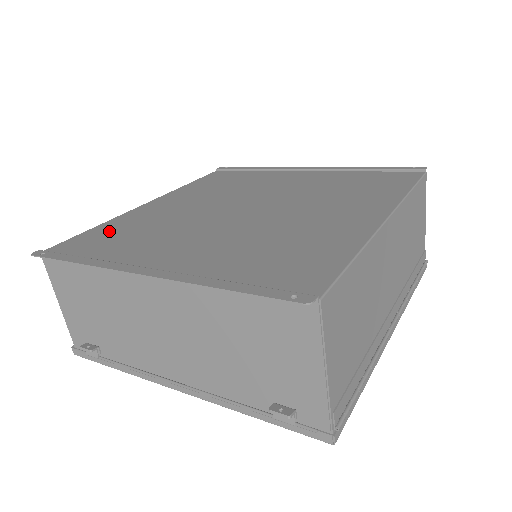
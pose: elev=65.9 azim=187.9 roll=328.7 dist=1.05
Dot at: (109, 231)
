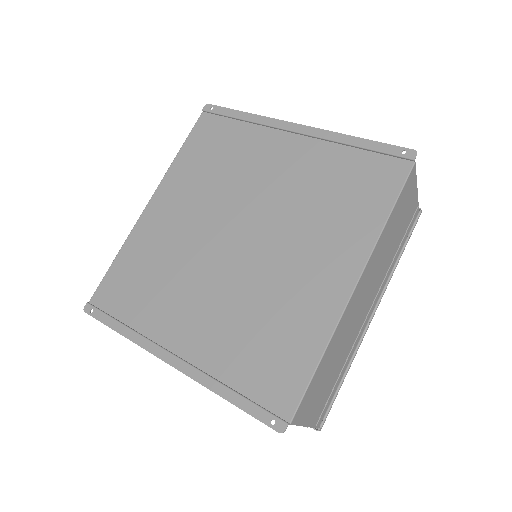
Dot at: (130, 269)
